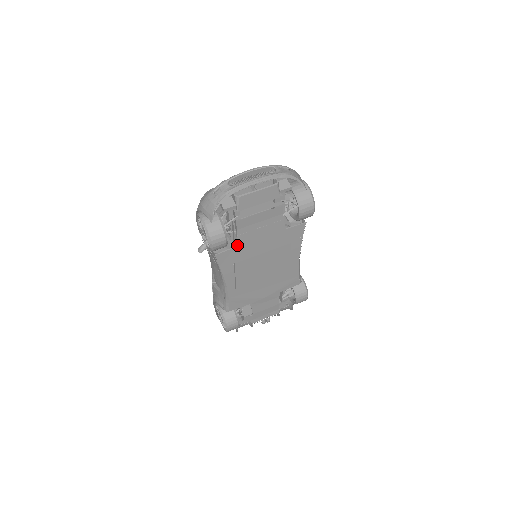
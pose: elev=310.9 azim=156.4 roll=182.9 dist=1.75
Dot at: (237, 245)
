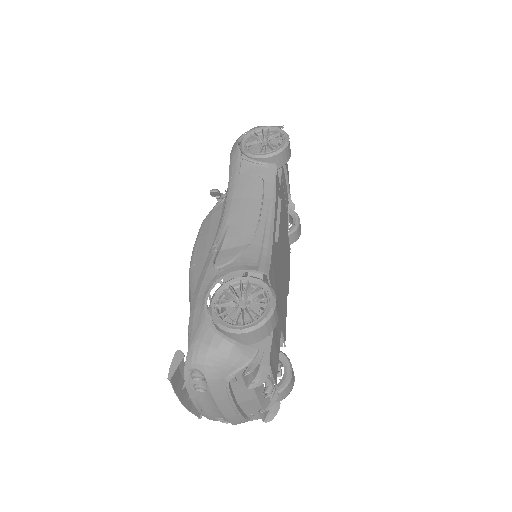
Dot at: (280, 185)
